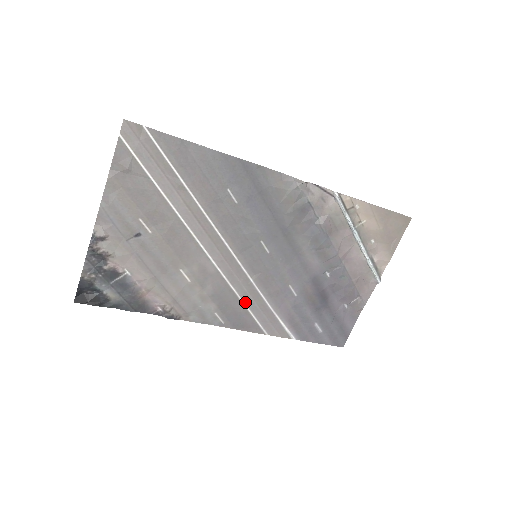
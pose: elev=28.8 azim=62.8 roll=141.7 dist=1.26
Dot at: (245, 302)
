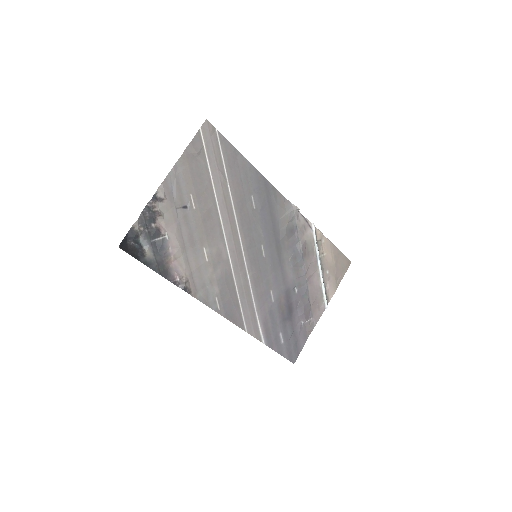
Dot at: (239, 295)
